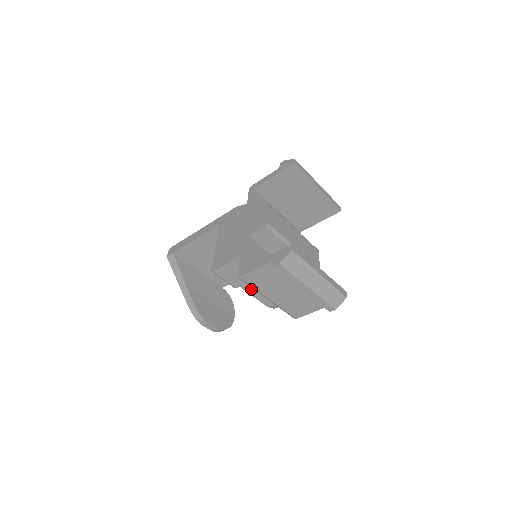
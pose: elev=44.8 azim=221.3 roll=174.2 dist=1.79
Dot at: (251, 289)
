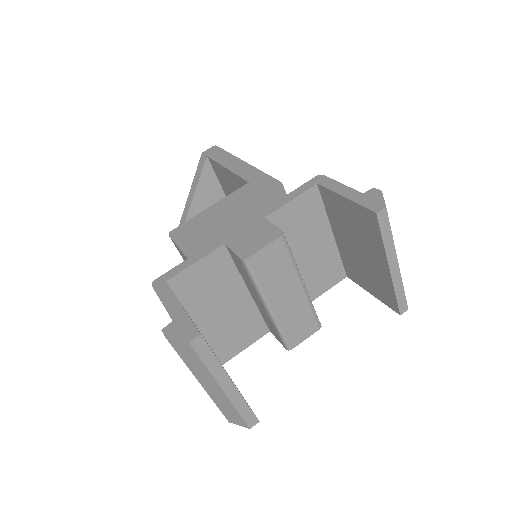
Dot at: occluded
